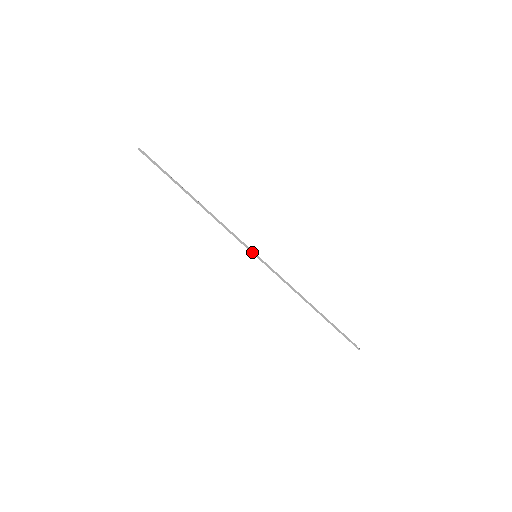
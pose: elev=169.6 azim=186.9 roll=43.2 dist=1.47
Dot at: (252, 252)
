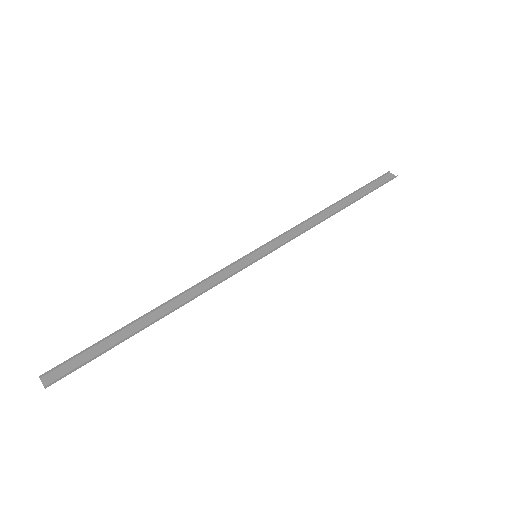
Dot at: (252, 263)
